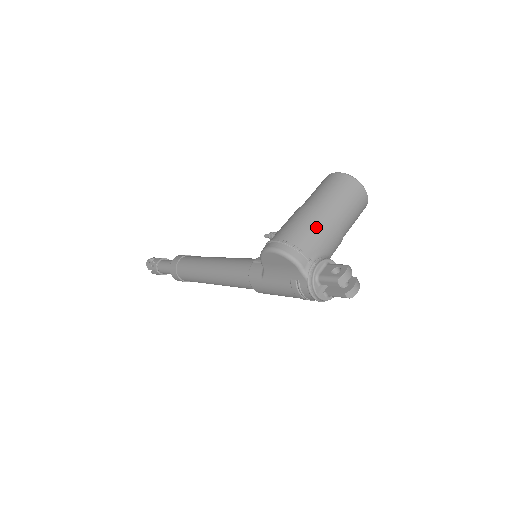
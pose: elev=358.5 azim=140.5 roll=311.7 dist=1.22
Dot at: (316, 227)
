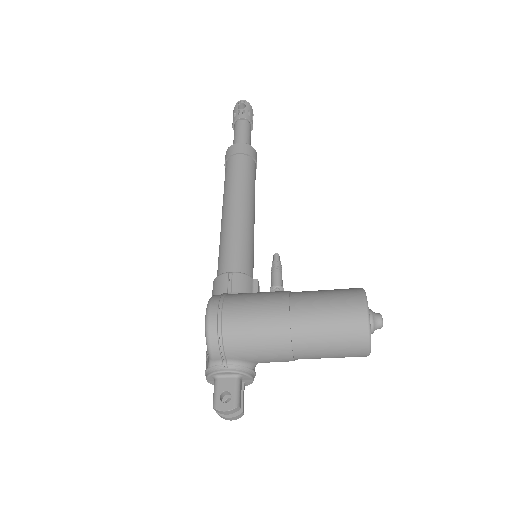
Dot at: (263, 344)
